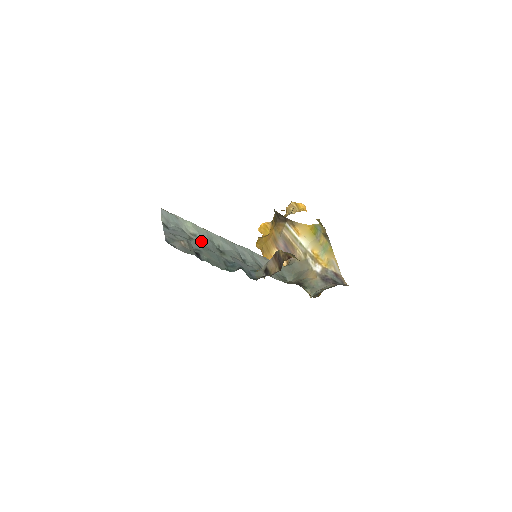
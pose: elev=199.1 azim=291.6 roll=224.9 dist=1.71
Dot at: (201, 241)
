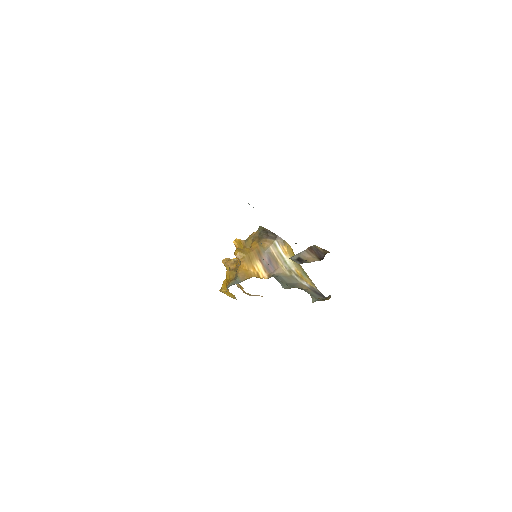
Dot at: occluded
